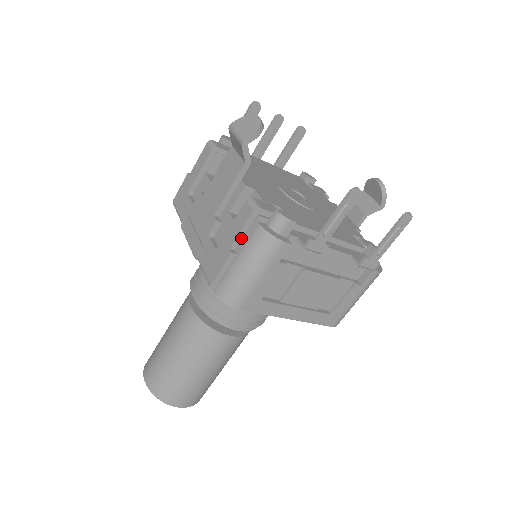
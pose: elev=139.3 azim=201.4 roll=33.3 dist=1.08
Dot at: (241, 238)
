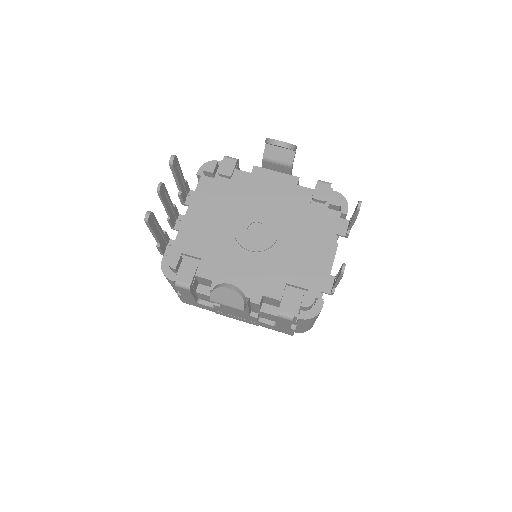
Dot at: (292, 322)
